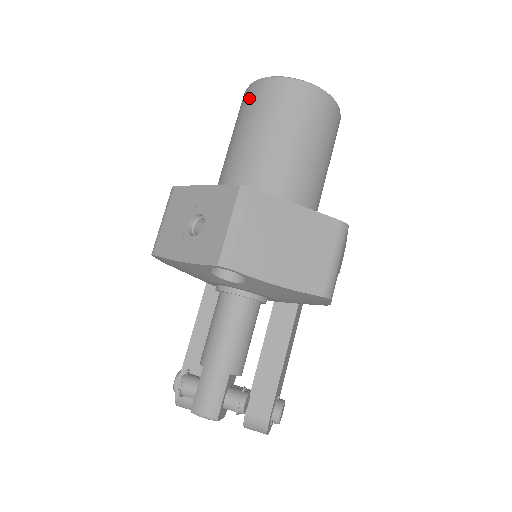
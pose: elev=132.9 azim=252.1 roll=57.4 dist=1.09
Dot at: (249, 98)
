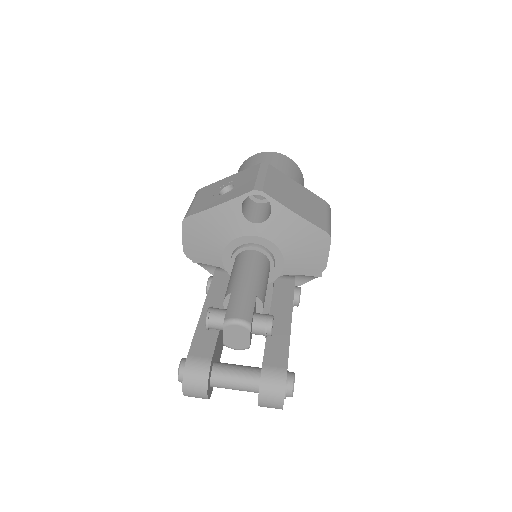
Dot at: (246, 163)
